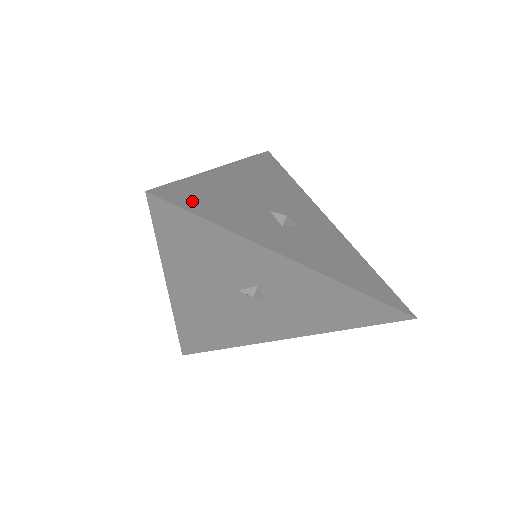
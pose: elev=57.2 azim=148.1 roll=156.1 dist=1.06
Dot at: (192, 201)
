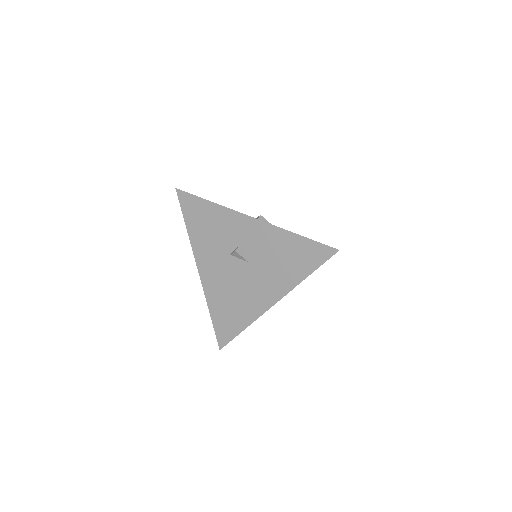
Dot at: occluded
